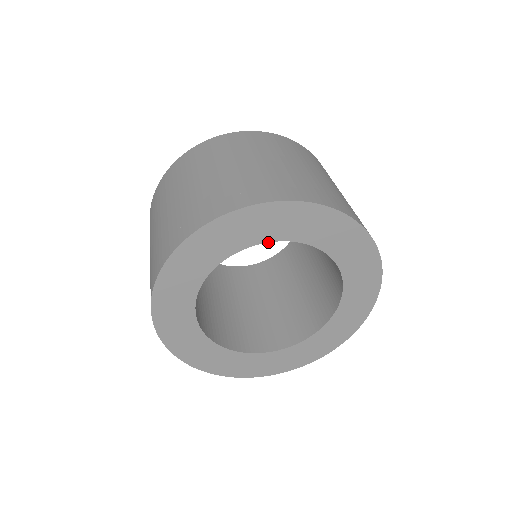
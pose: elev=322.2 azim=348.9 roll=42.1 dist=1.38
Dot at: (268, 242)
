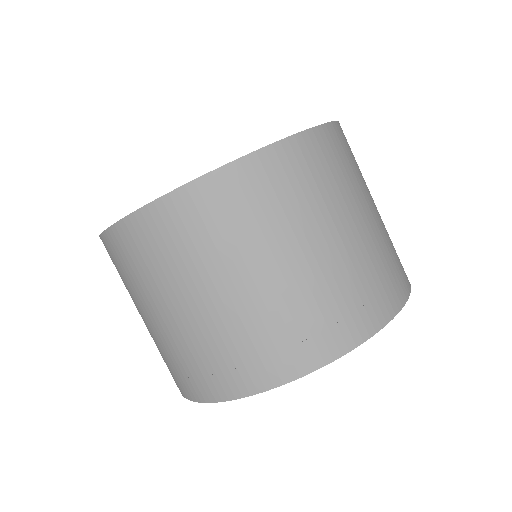
Dot at: occluded
